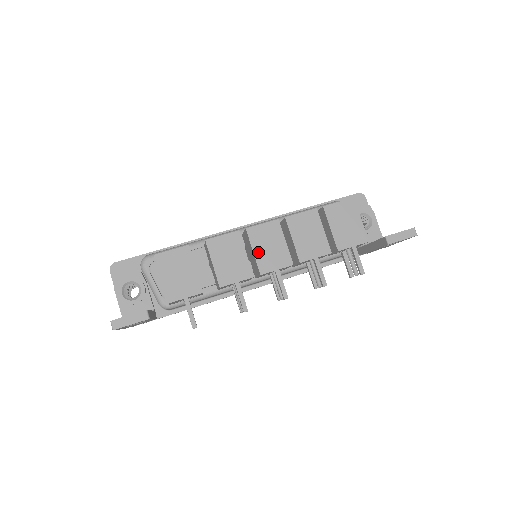
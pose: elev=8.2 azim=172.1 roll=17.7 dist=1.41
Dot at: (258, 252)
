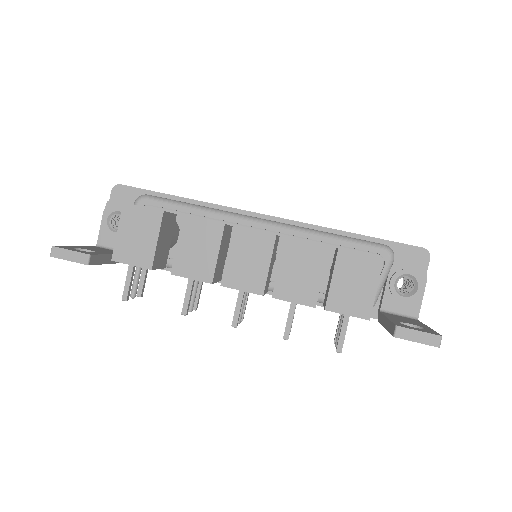
Dot at: (232, 259)
